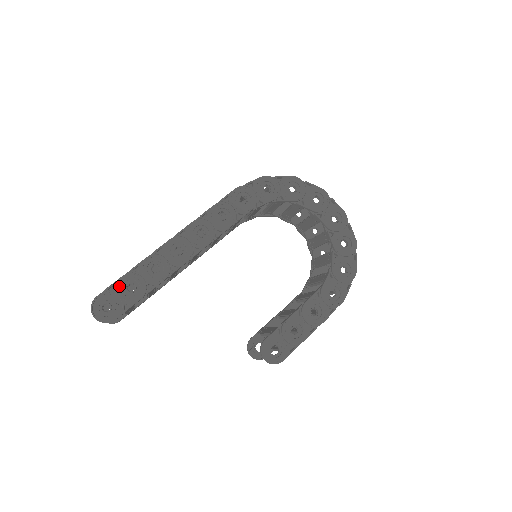
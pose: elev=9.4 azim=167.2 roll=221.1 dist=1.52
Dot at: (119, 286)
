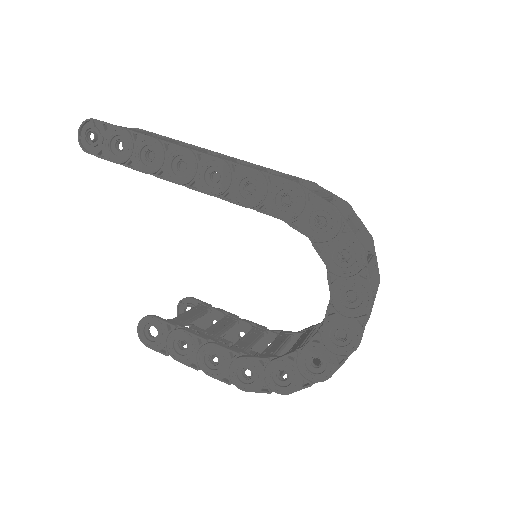
Dot at: (112, 132)
